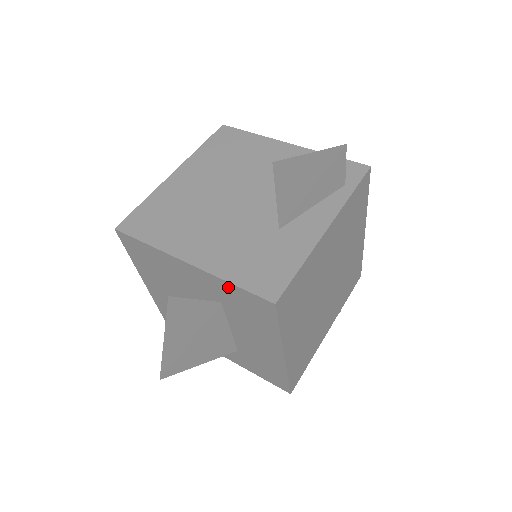
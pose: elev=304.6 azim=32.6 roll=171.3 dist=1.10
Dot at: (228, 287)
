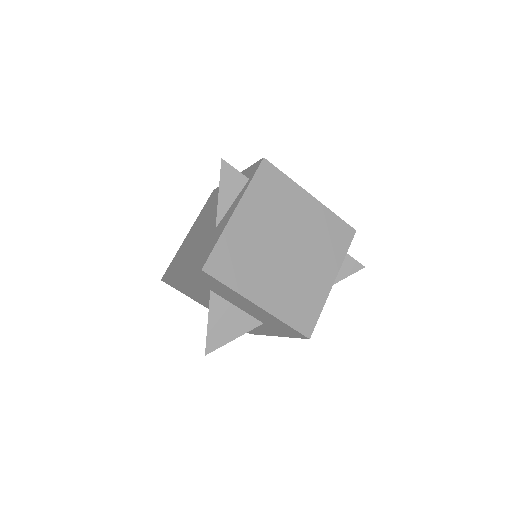
Dot at: (194, 276)
